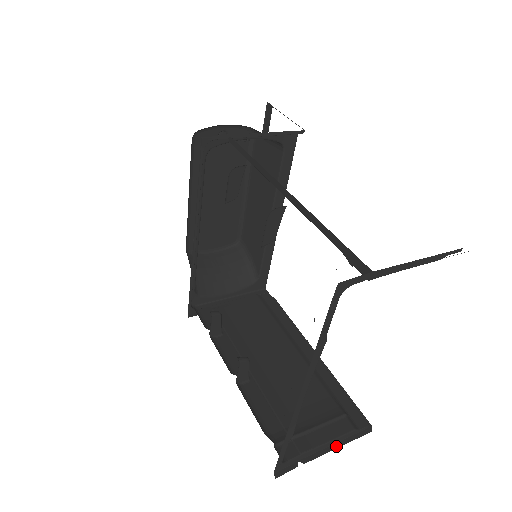
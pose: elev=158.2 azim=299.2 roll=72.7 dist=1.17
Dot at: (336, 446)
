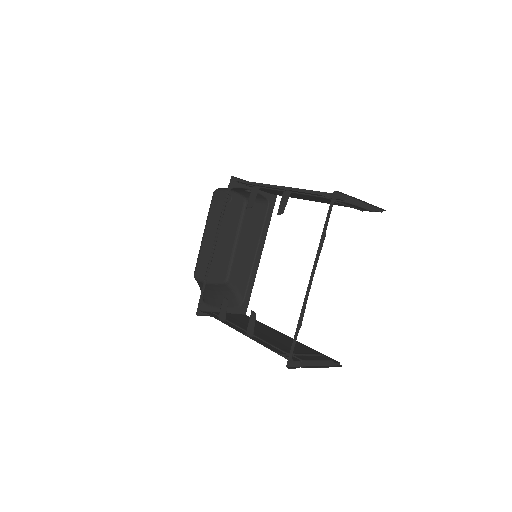
Dot at: (322, 367)
